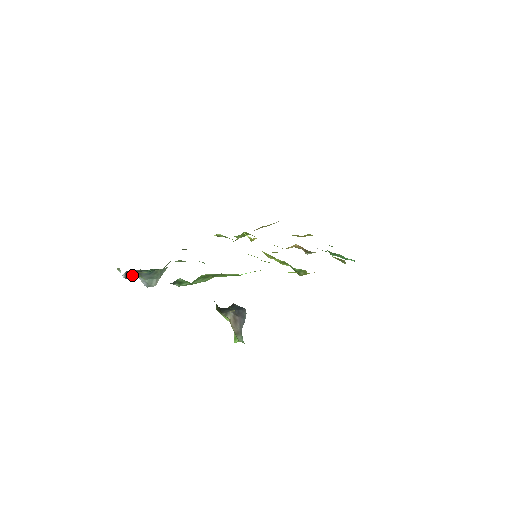
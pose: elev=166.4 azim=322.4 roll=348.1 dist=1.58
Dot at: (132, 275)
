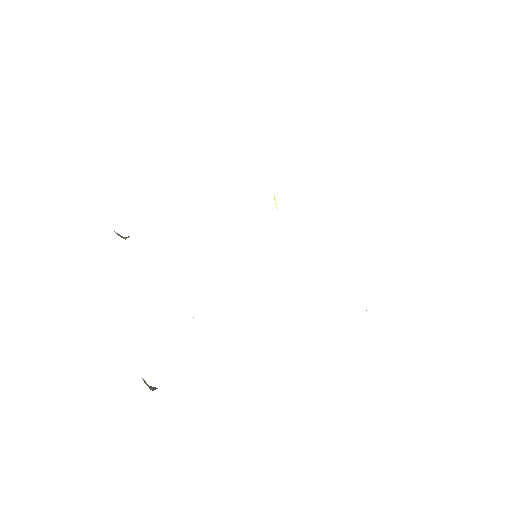
Dot at: occluded
